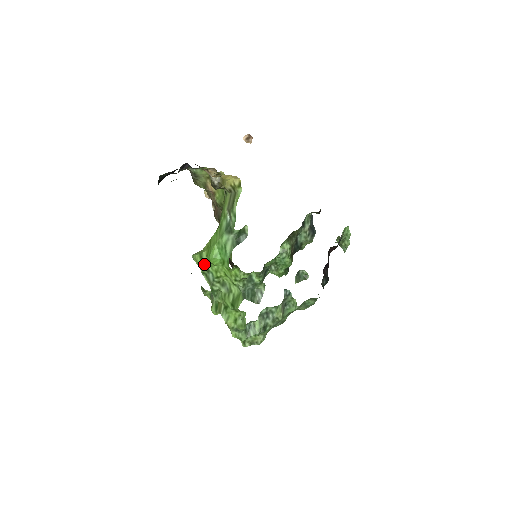
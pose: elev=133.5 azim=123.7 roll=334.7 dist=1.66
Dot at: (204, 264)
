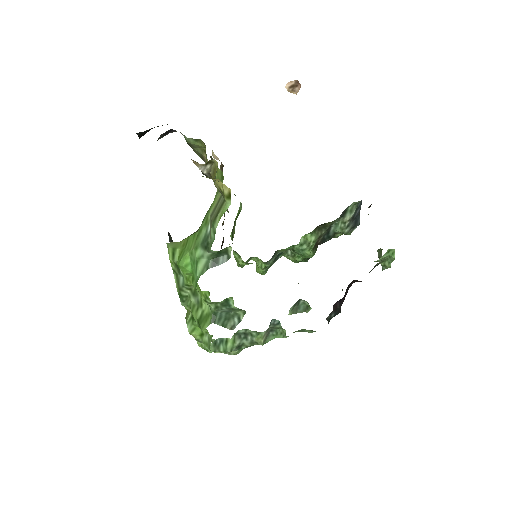
Dot at: (175, 263)
